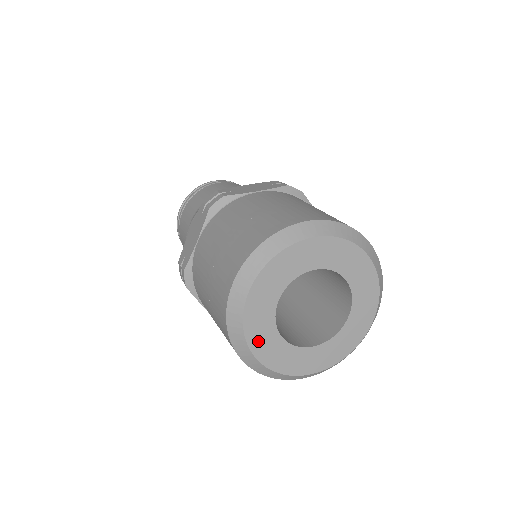
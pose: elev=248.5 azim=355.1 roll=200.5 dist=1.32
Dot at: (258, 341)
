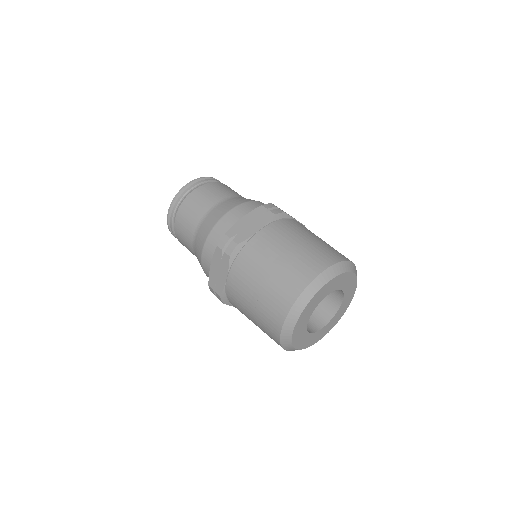
Dot at: (299, 343)
